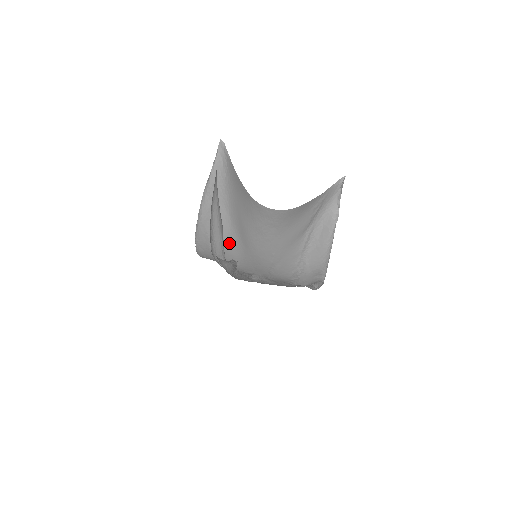
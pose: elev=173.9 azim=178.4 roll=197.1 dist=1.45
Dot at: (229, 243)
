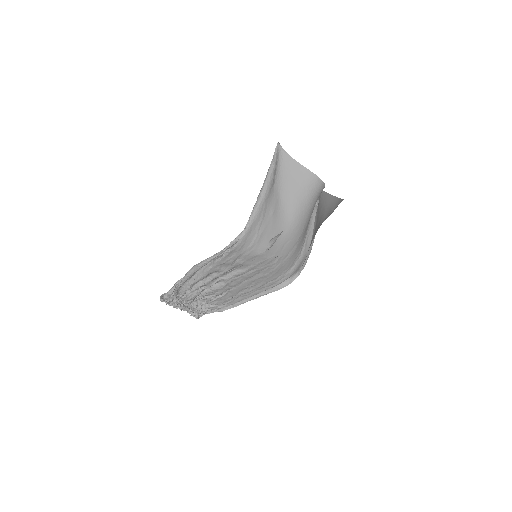
Dot at: (276, 220)
